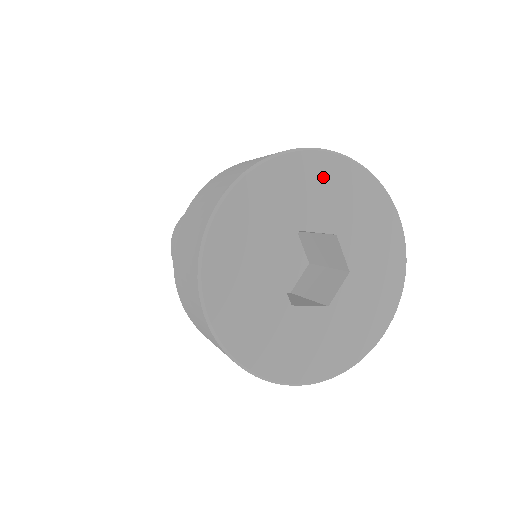
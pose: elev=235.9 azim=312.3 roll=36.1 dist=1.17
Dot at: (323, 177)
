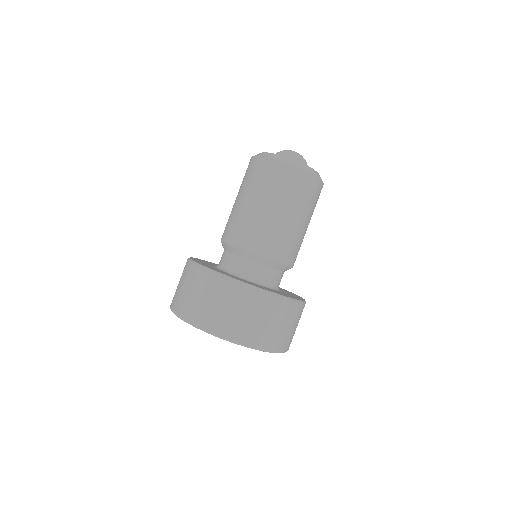
Dot at: occluded
